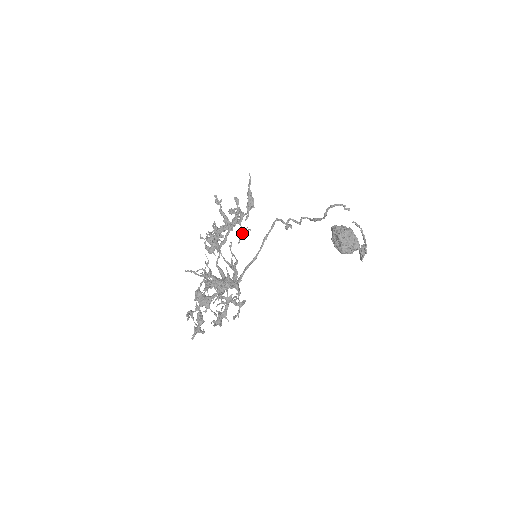
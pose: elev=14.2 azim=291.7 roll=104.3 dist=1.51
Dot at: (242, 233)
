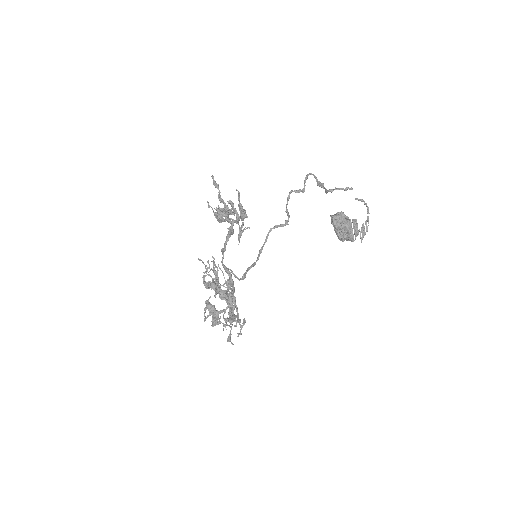
Dot at: (241, 235)
